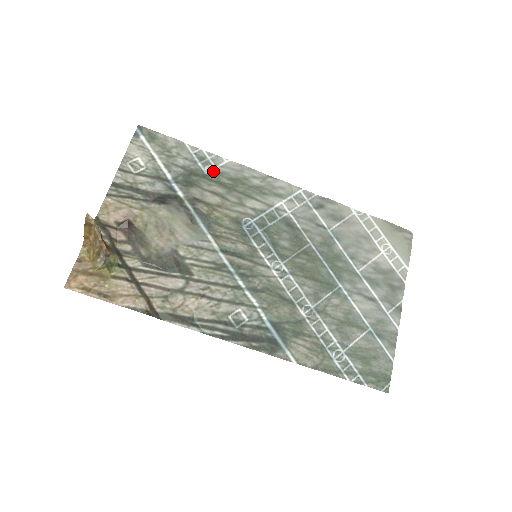
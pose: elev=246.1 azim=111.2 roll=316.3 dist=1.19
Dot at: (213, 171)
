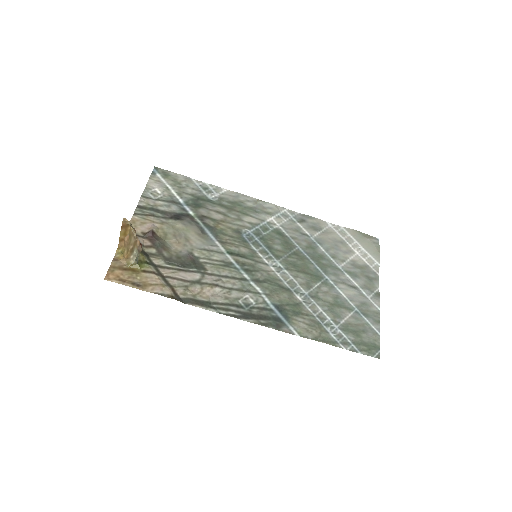
Dot at: (215, 197)
